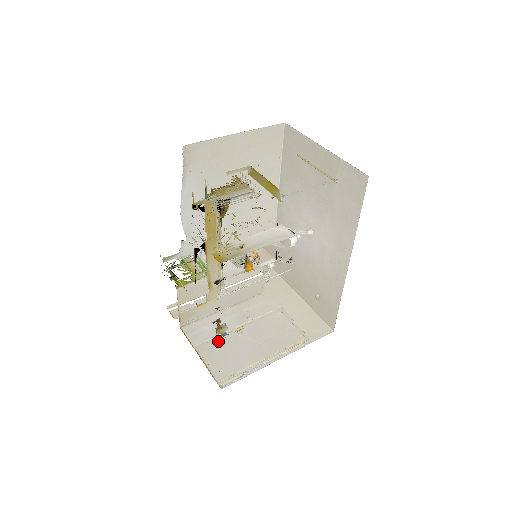
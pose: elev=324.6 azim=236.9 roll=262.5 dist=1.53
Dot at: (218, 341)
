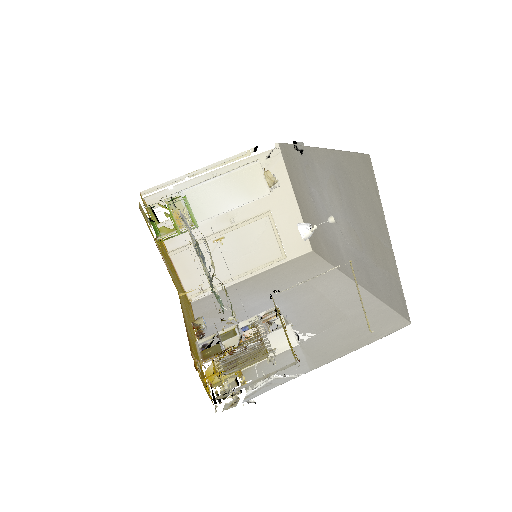
Dot at: (195, 251)
